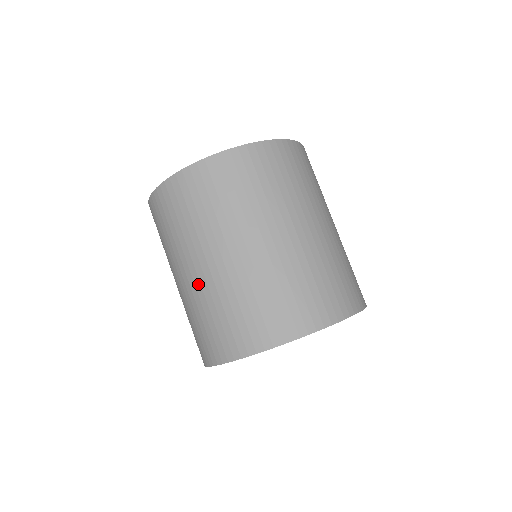
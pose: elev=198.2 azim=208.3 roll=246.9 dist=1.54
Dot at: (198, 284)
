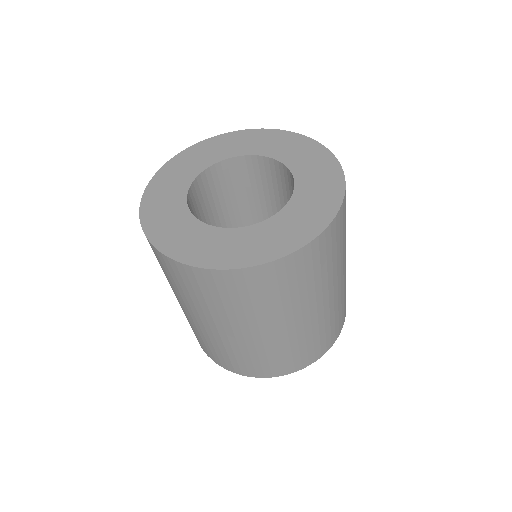
Dot at: (225, 338)
